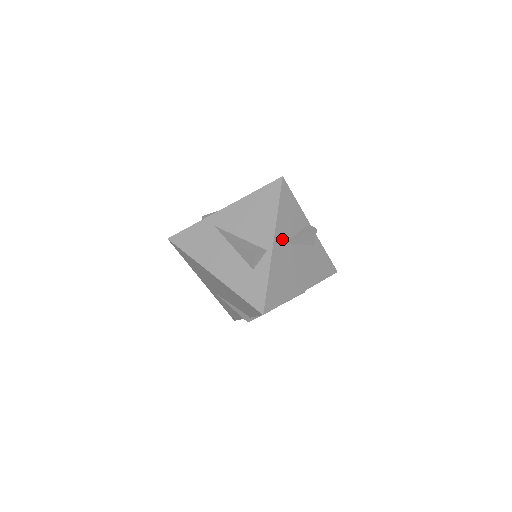
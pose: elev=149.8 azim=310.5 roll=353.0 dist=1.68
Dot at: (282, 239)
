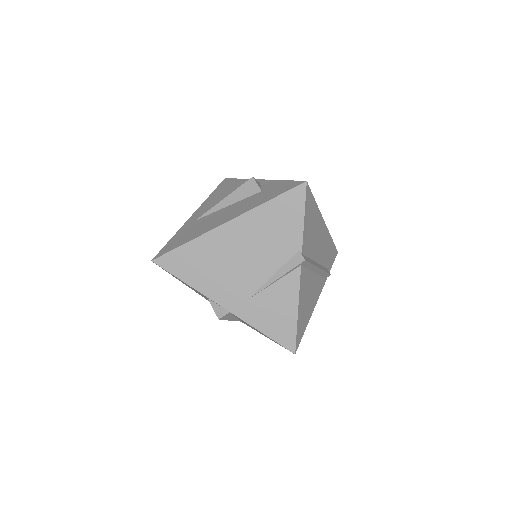
Dot at: occluded
